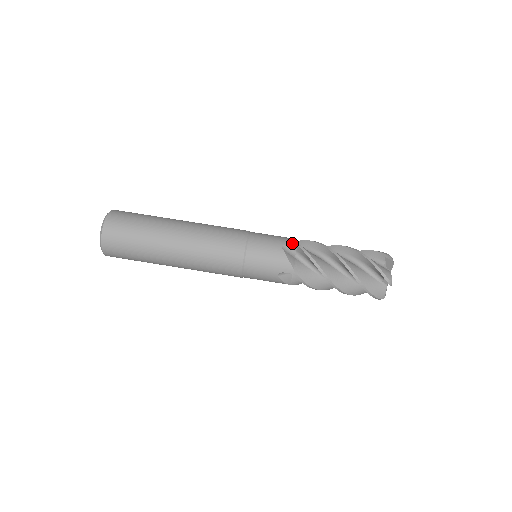
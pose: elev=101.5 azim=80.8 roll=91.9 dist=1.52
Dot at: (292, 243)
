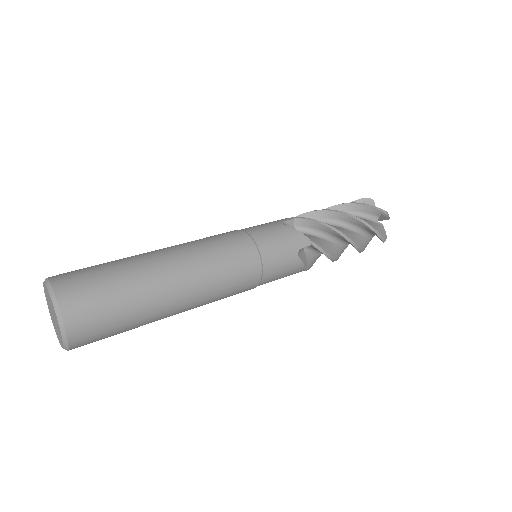
Dot at: (287, 219)
